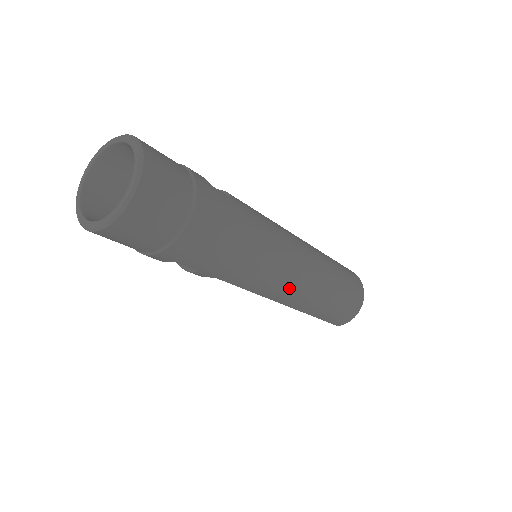
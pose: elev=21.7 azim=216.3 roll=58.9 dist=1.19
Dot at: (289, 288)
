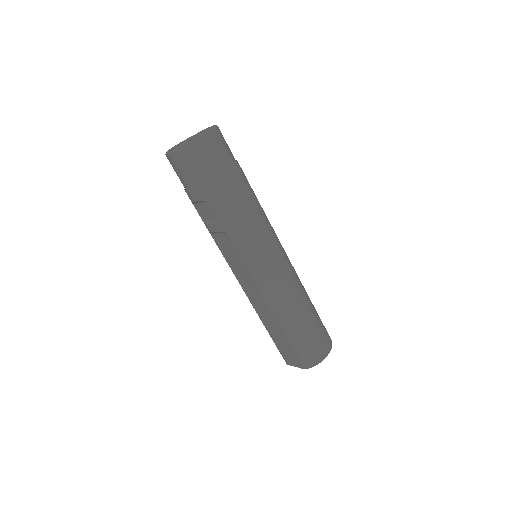
Dot at: (274, 278)
